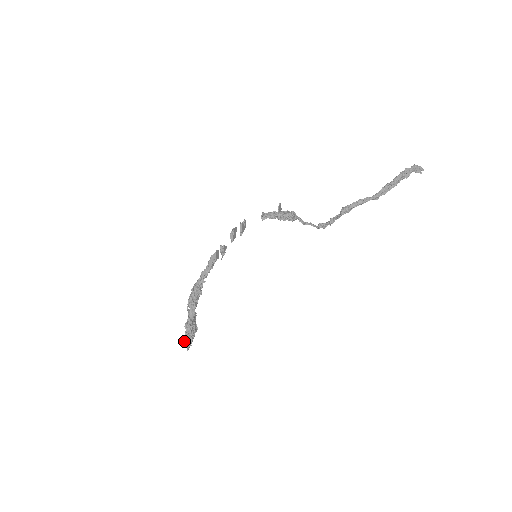
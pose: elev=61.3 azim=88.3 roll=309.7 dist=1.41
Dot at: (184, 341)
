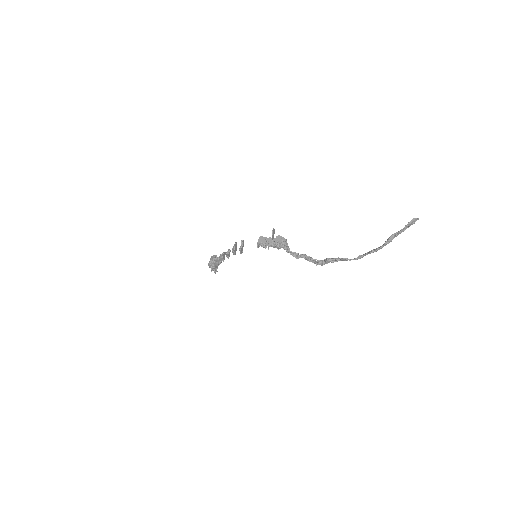
Dot at: occluded
